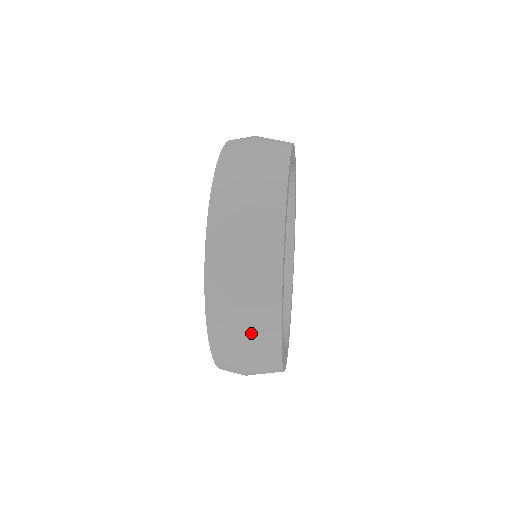
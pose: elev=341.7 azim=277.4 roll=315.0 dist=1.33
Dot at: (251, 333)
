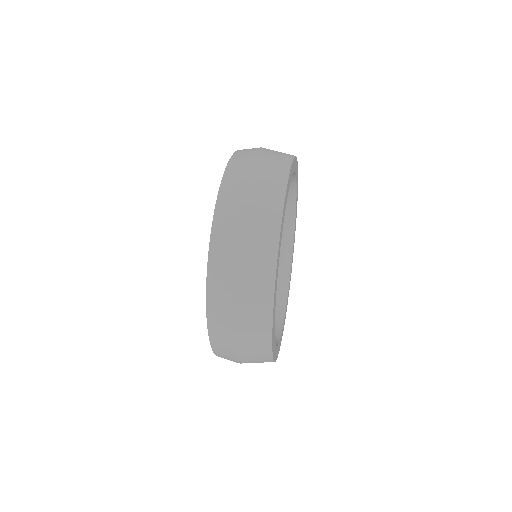
Dot at: (248, 271)
